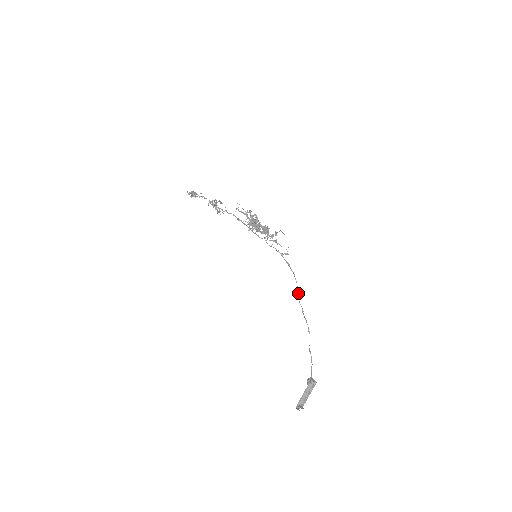
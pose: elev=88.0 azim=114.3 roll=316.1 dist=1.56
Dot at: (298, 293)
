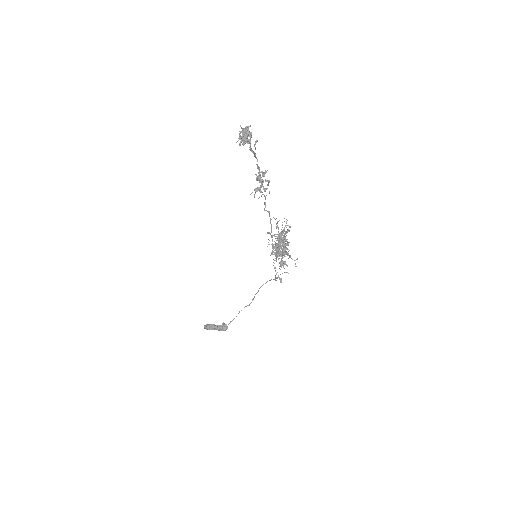
Dot at: occluded
